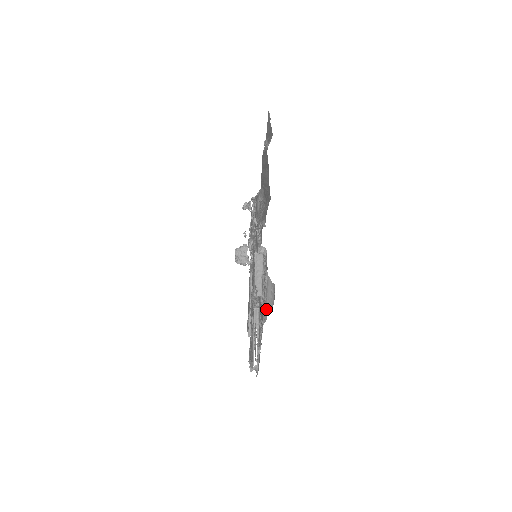
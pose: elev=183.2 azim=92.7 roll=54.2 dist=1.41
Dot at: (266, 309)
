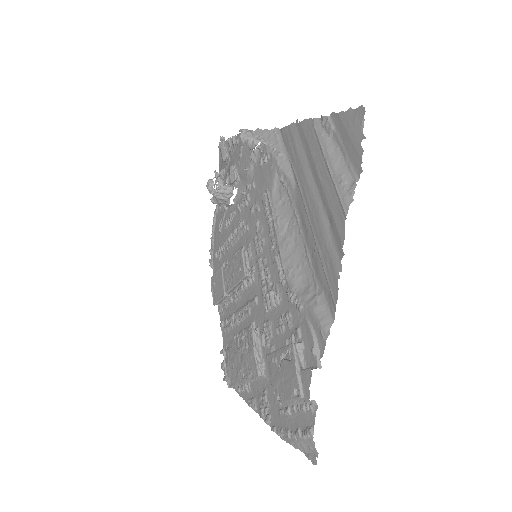
Dot at: (292, 443)
